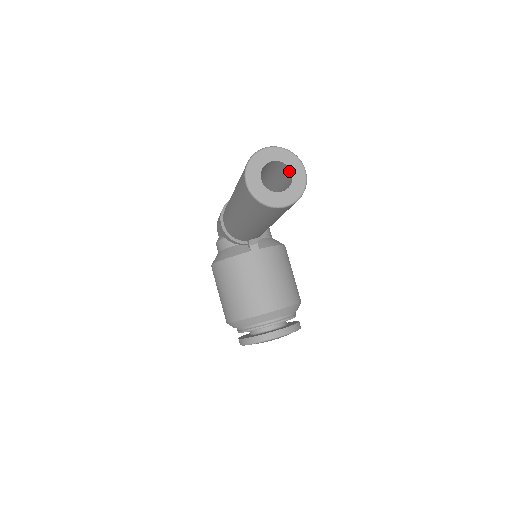
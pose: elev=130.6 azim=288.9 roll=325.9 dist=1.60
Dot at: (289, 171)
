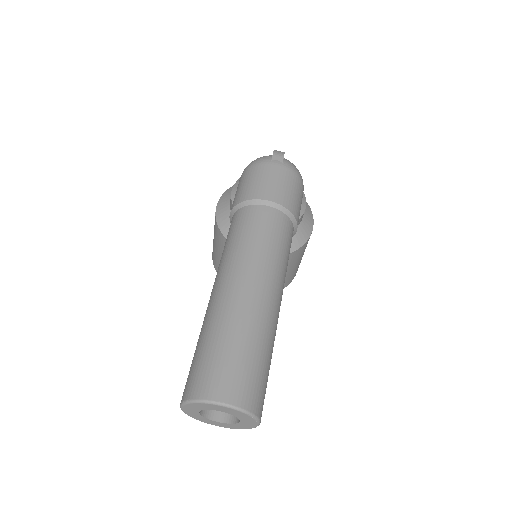
Dot at: occluded
